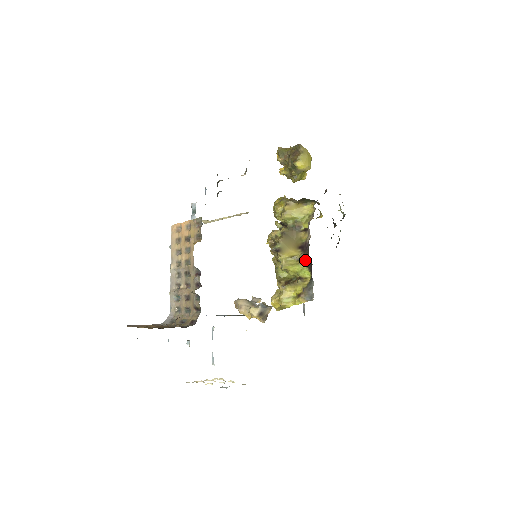
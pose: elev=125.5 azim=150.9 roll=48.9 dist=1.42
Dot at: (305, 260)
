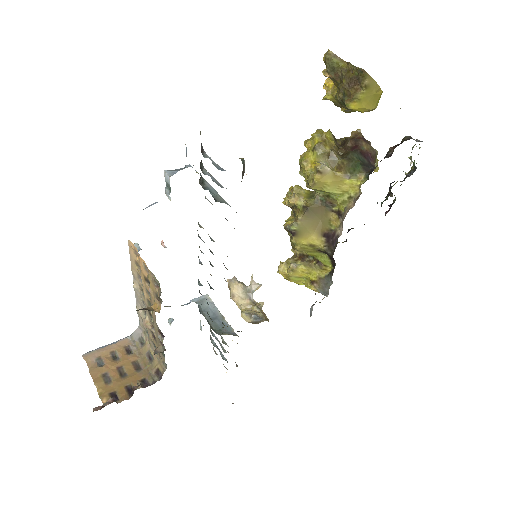
Dot at: (328, 254)
